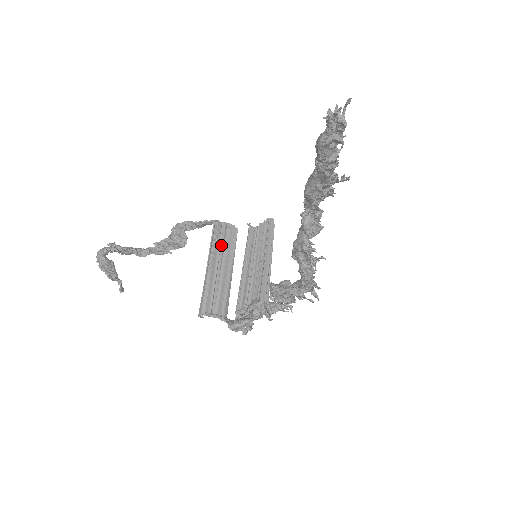
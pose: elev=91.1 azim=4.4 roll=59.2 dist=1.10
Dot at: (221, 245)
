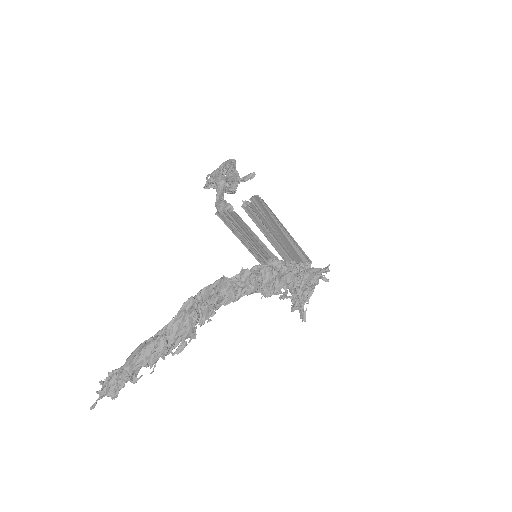
Dot at: (238, 228)
